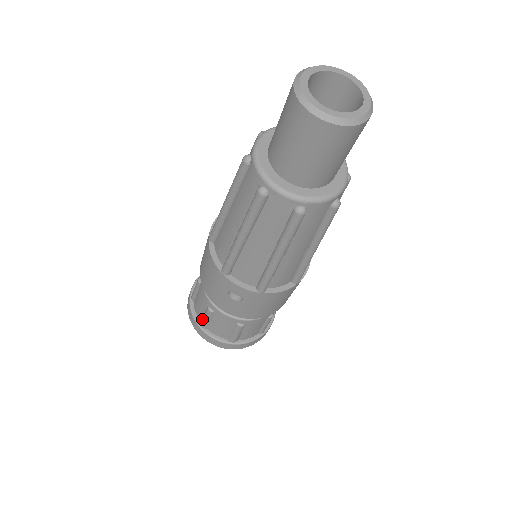
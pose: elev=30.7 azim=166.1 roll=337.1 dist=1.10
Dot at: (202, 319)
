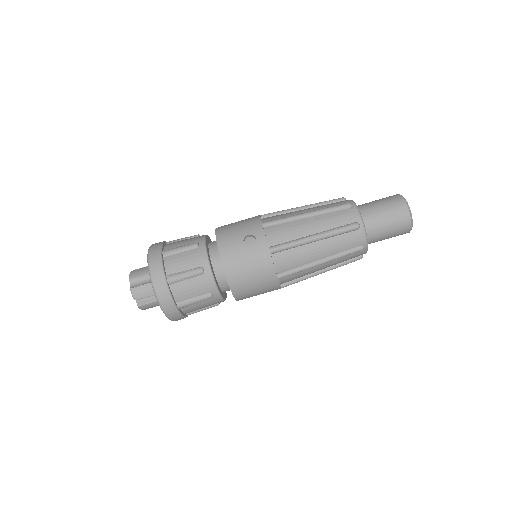
Dot at: (173, 248)
